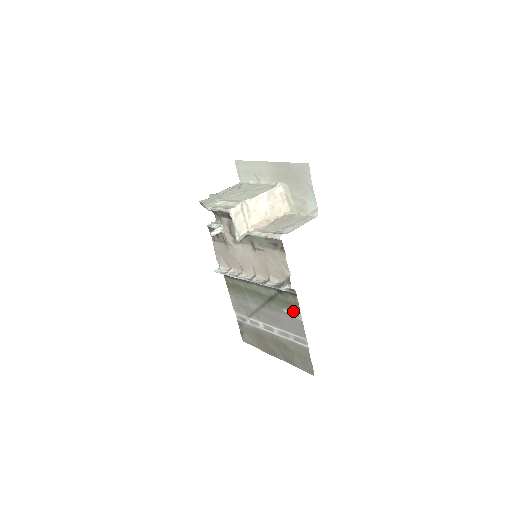
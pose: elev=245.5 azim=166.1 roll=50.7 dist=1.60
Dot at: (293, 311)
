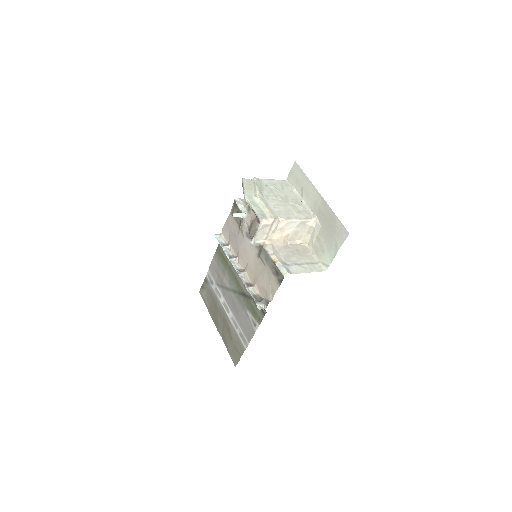
Dot at: (254, 320)
